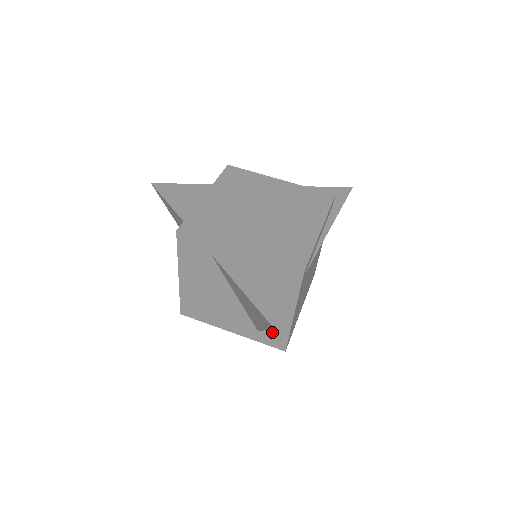
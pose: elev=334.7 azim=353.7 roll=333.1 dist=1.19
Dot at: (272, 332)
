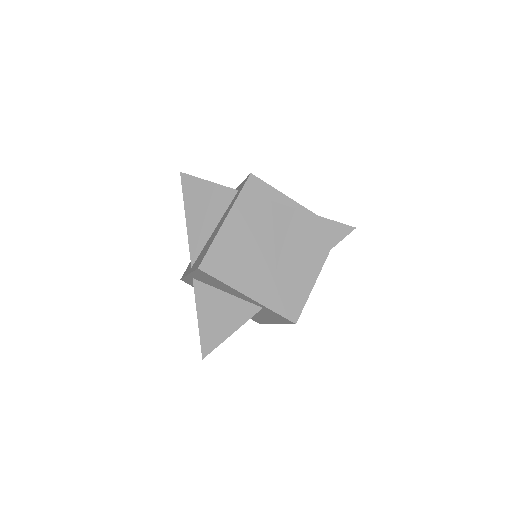
Dot at: (292, 296)
